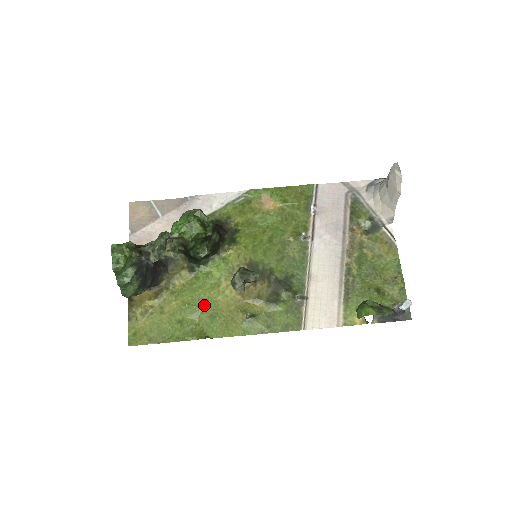
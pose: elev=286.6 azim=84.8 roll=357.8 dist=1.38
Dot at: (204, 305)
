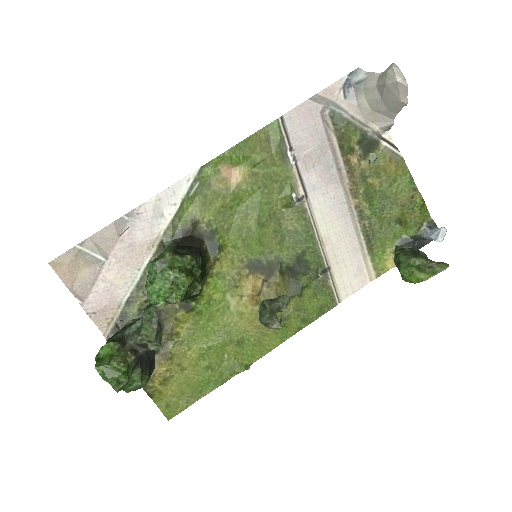
Dot at: (224, 337)
